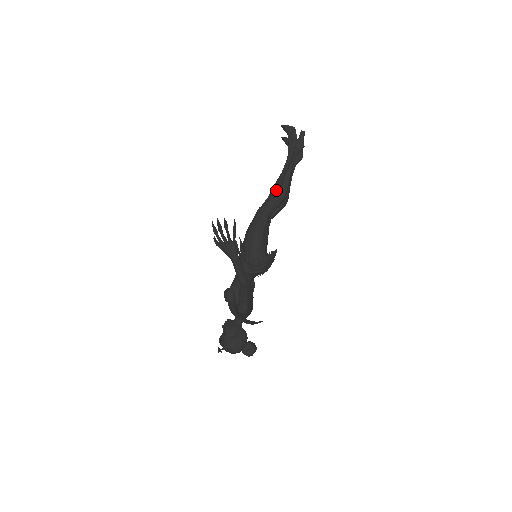
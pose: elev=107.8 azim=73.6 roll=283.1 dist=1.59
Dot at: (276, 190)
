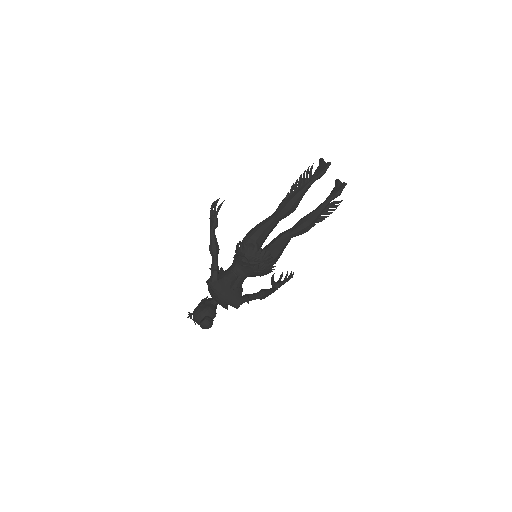
Dot at: (283, 200)
